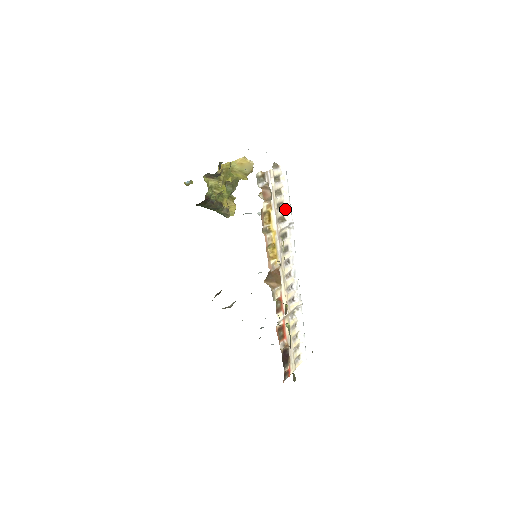
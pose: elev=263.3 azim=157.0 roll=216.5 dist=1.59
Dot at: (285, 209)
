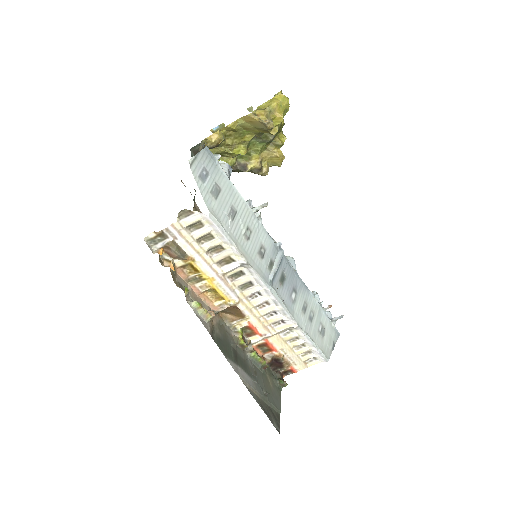
Dot at: (229, 250)
